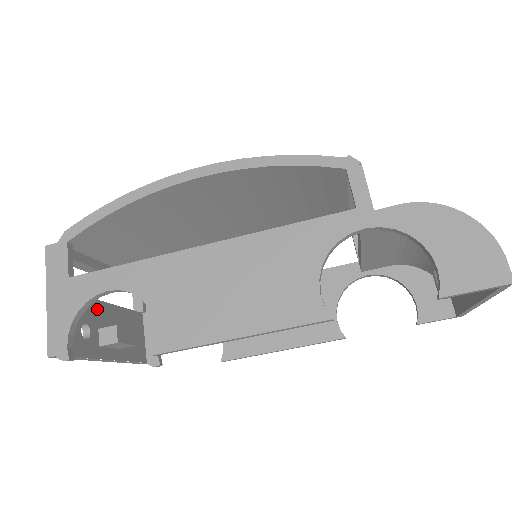
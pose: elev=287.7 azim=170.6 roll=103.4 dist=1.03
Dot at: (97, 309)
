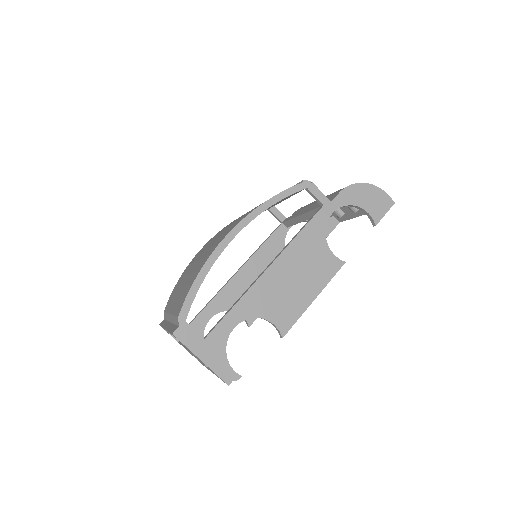
Dot at: occluded
